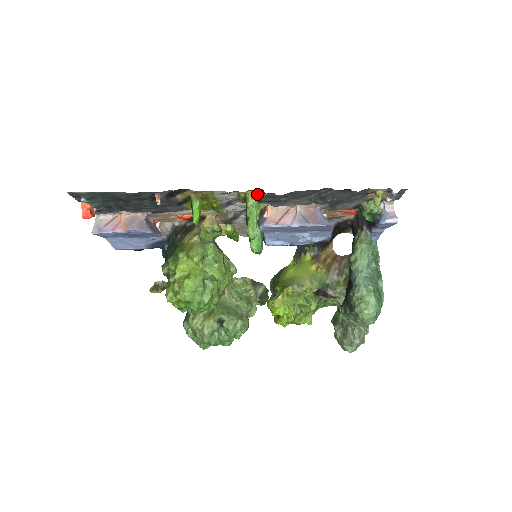
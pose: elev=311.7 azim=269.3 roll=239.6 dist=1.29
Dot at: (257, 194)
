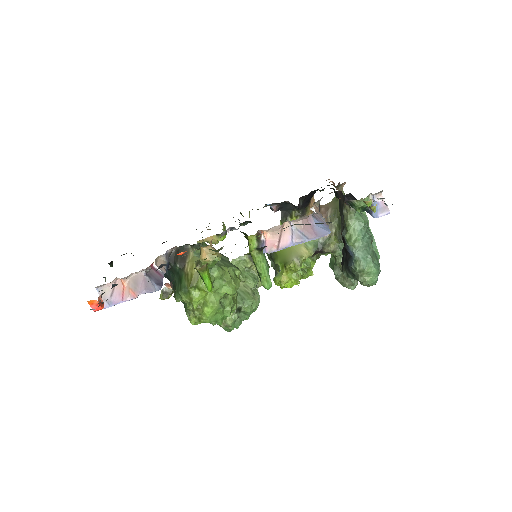
Dot at: (261, 249)
